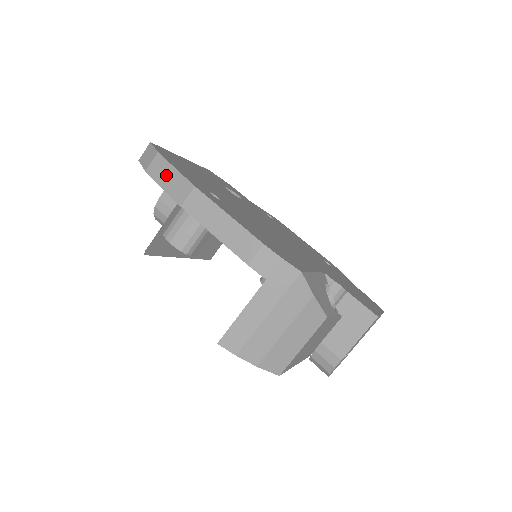
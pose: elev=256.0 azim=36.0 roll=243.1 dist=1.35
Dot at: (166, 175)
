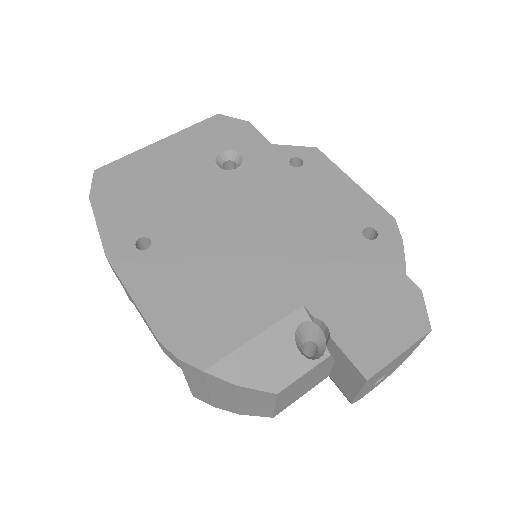
Dot at: occluded
